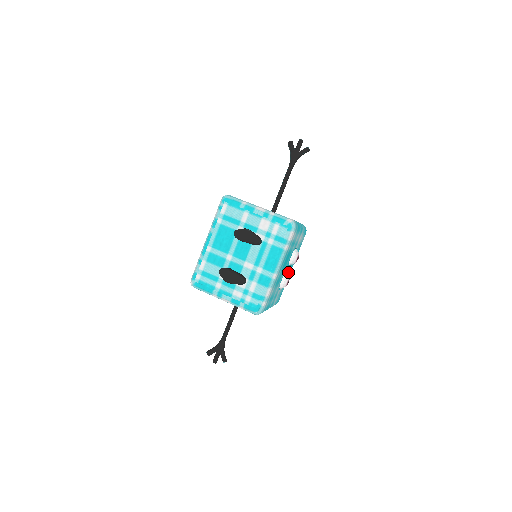
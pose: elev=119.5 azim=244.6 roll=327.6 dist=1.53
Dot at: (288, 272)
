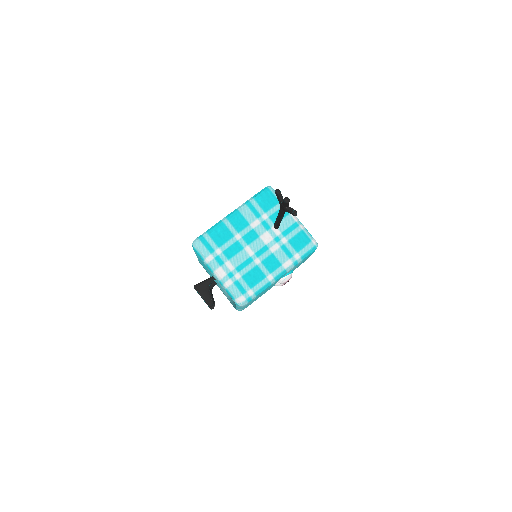
Dot at: occluded
